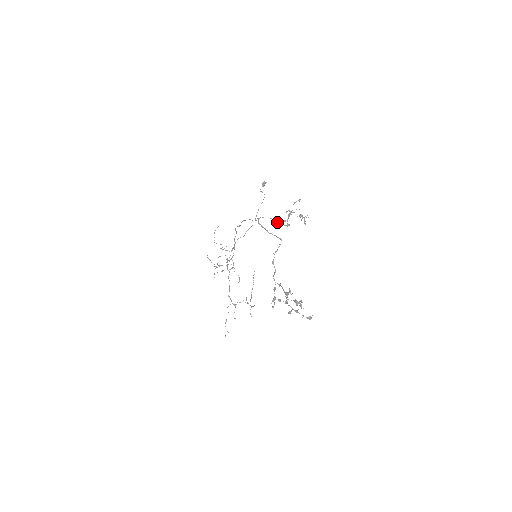
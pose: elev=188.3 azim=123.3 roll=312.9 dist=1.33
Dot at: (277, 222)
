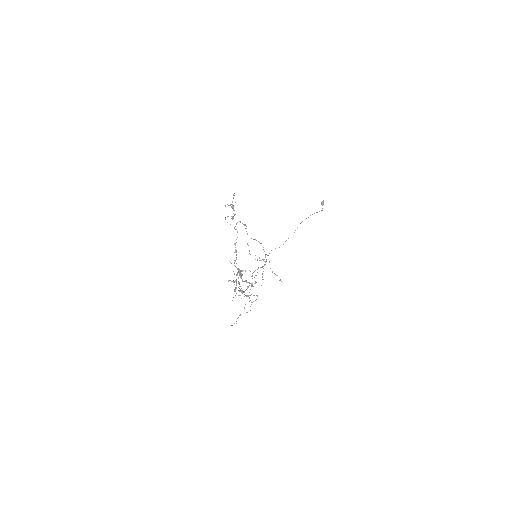
Dot at: occluded
